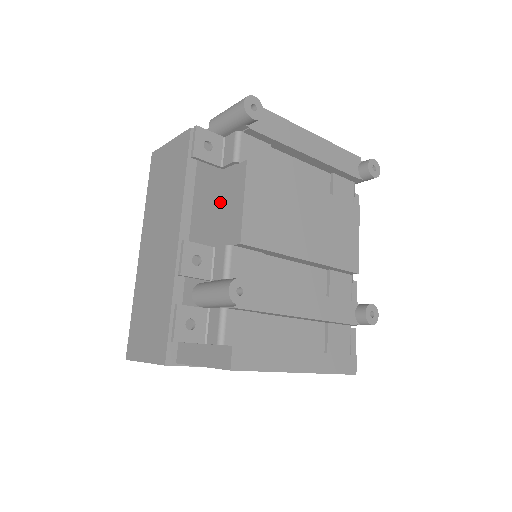
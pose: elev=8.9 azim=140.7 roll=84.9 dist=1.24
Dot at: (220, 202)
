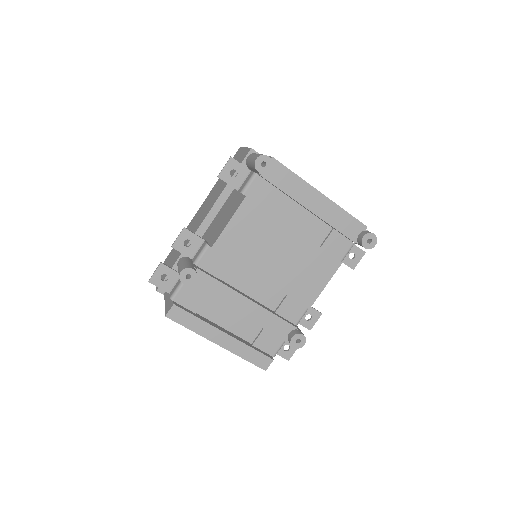
Dot at: (227, 213)
